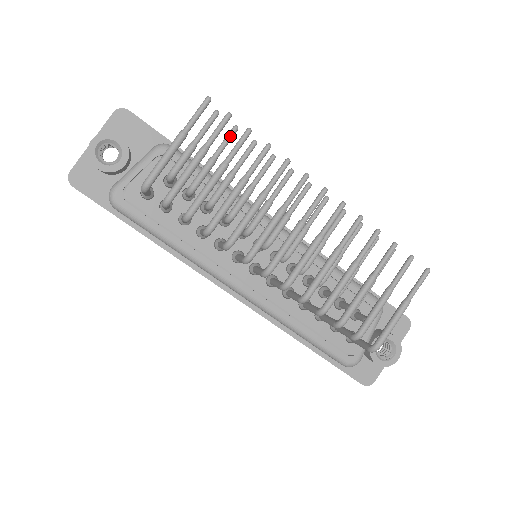
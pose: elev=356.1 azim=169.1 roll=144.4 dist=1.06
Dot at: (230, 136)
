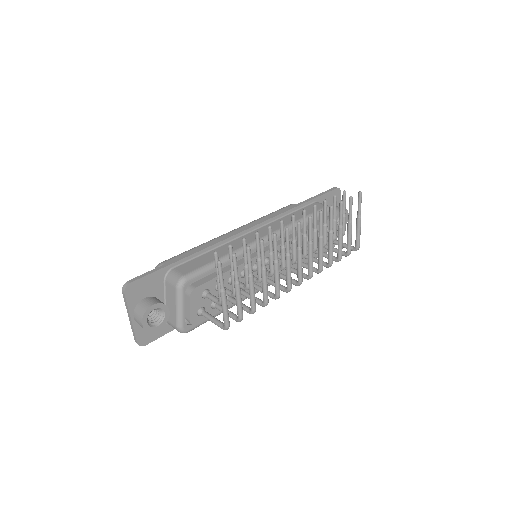
Dot at: occluded
